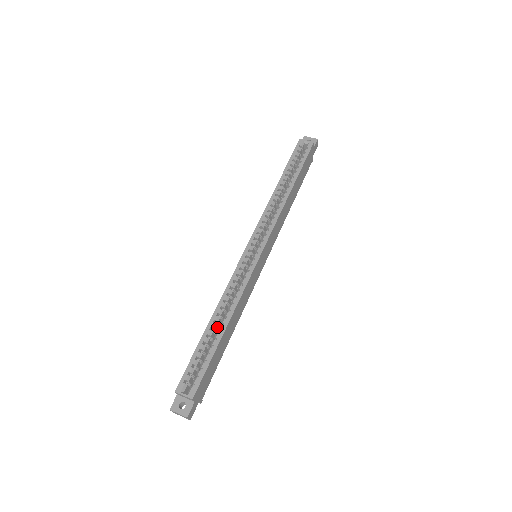
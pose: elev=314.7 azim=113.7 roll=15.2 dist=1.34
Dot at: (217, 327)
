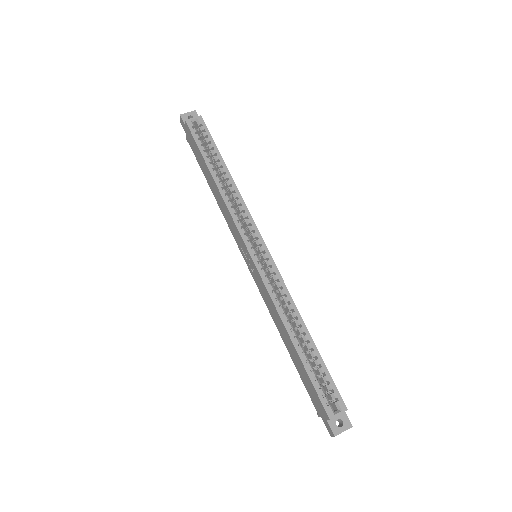
Dot at: occluded
